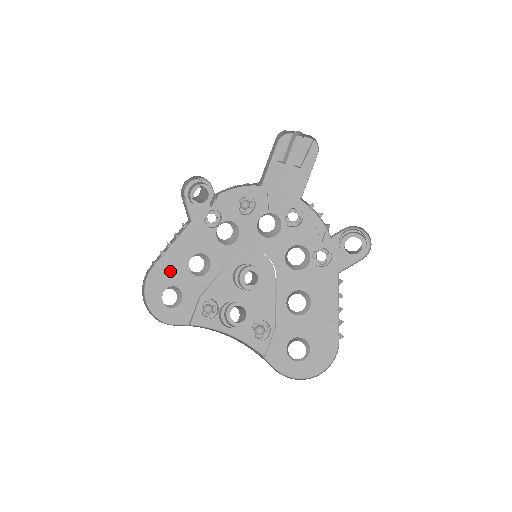
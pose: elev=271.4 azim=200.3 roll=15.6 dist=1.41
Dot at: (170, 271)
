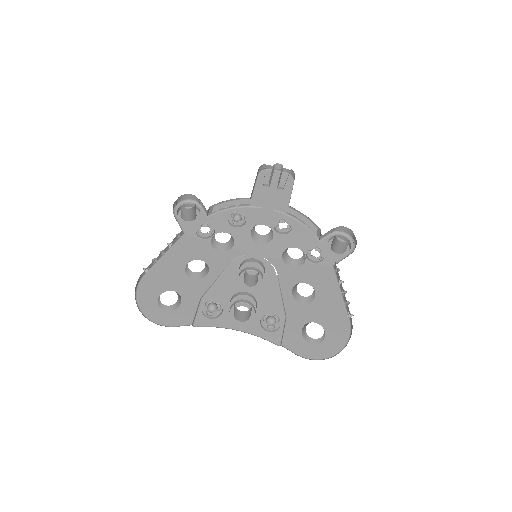
Dot at: (164, 277)
